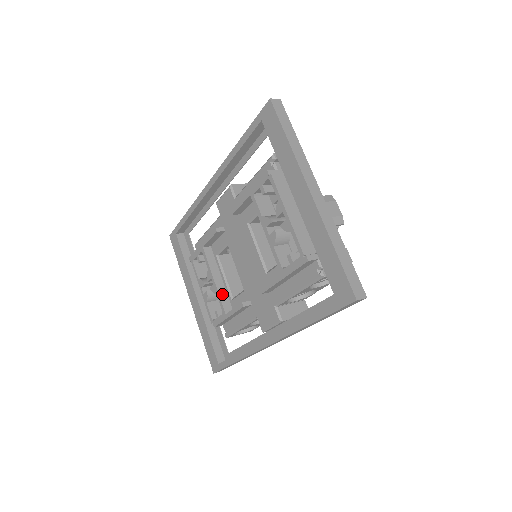
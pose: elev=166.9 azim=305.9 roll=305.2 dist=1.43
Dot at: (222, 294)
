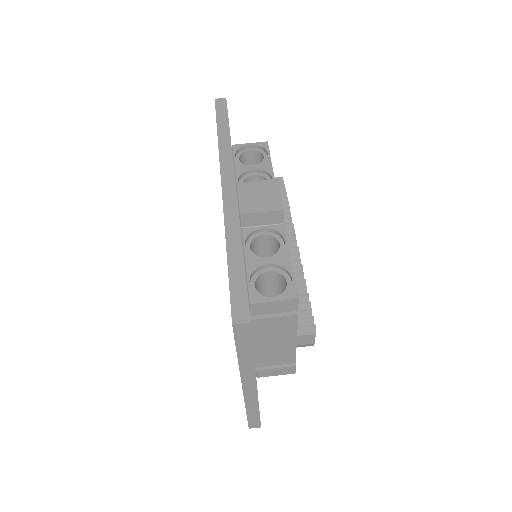
Dot at: occluded
